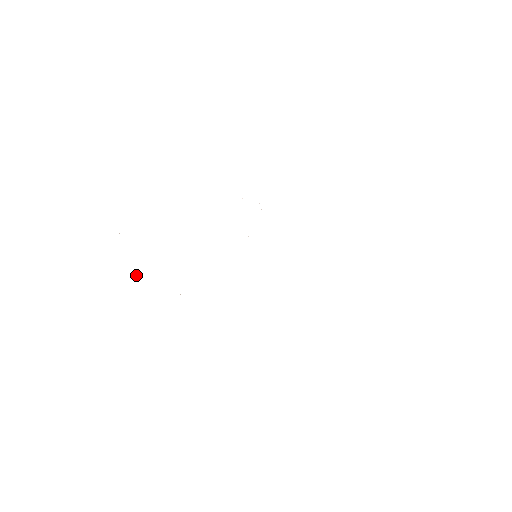
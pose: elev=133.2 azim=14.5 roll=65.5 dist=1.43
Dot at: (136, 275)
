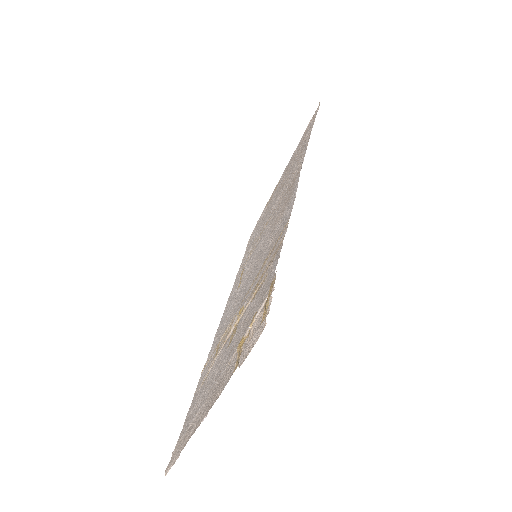
Dot at: (191, 416)
